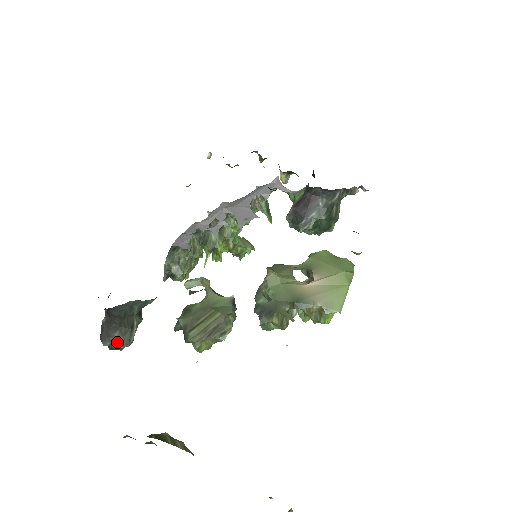
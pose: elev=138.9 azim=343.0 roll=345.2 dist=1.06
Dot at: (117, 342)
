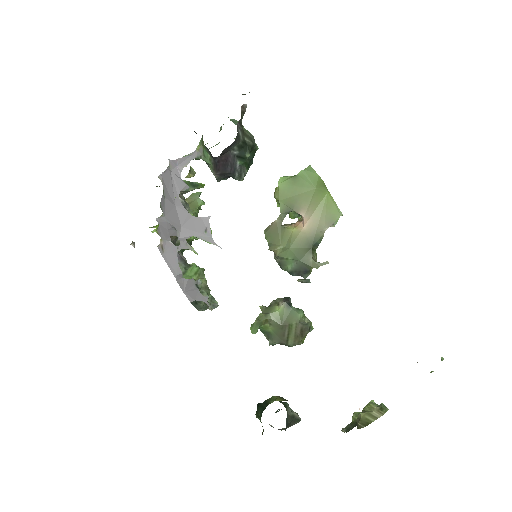
Dot at: occluded
